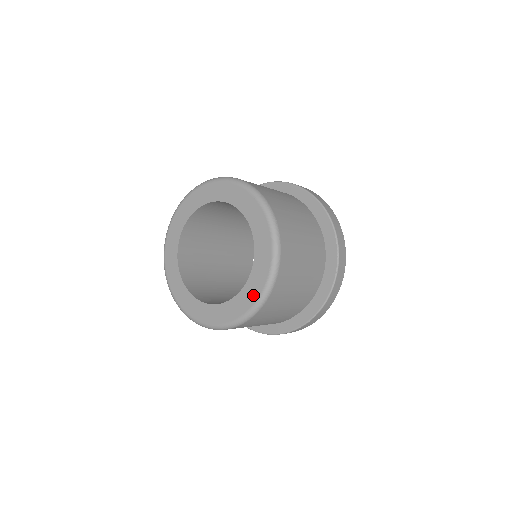
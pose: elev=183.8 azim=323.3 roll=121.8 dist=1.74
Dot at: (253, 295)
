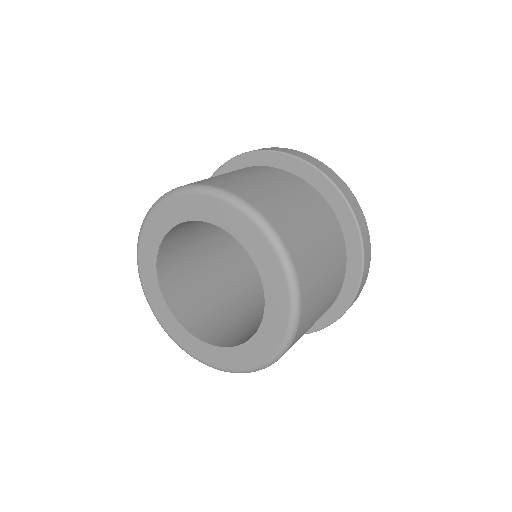
Dot at: (273, 340)
